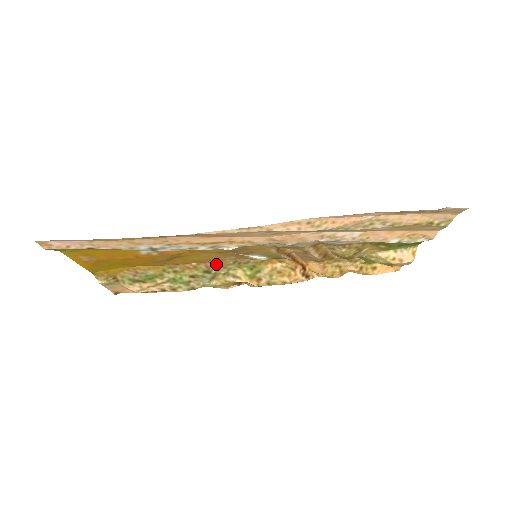
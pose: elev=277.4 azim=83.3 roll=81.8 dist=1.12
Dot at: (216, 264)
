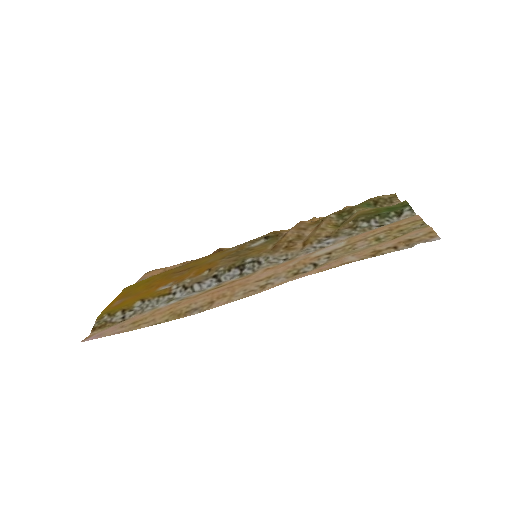
Dot at: (223, 250)
